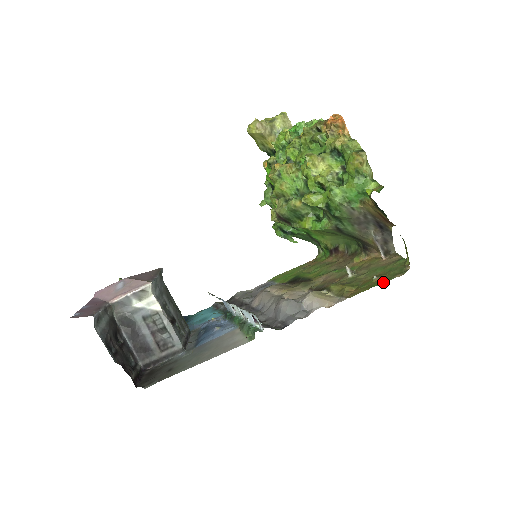
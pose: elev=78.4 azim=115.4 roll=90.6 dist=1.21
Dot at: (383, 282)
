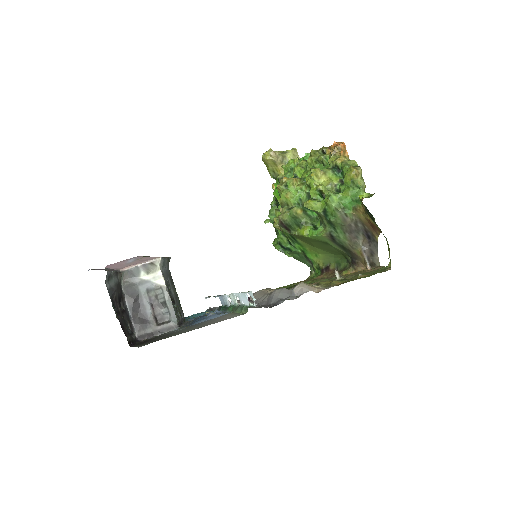
Dot at: (367, 276)
